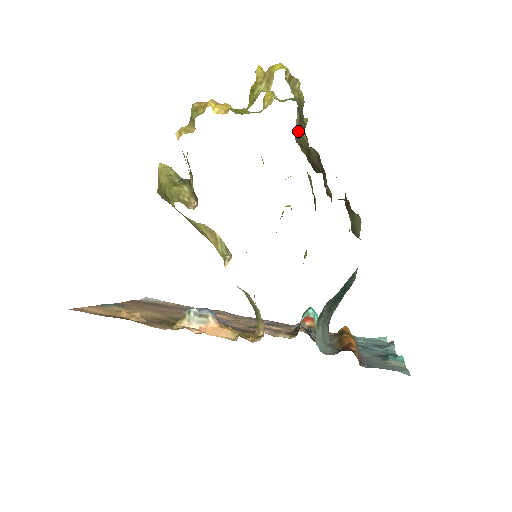
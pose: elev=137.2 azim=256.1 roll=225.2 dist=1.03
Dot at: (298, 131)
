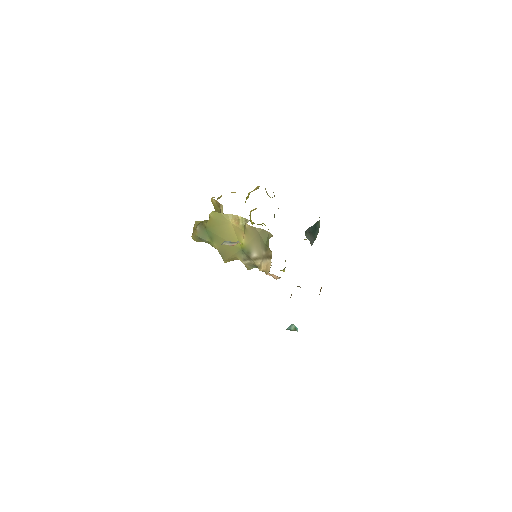
Dot at: occluded
